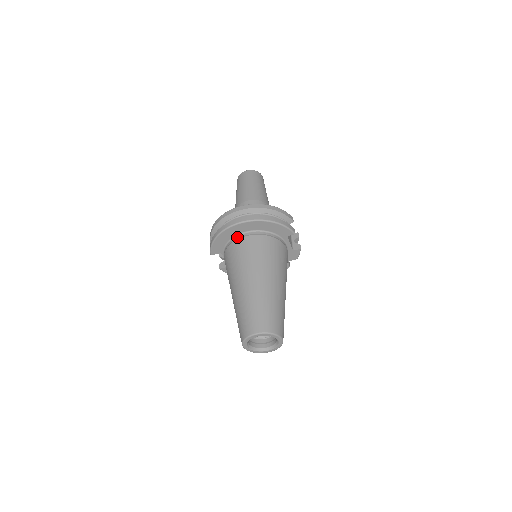
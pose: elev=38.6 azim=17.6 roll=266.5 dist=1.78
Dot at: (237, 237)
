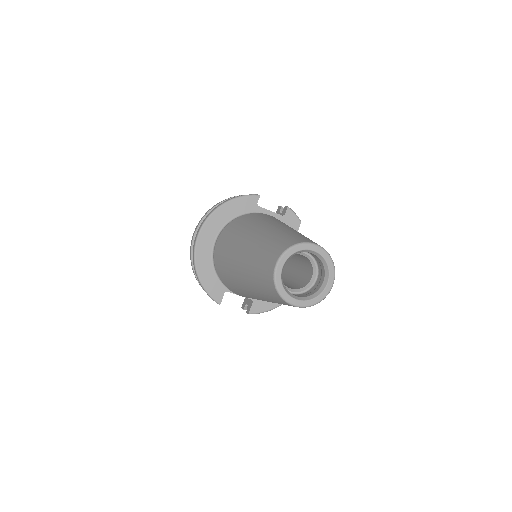
Dot at: (213, 254)
